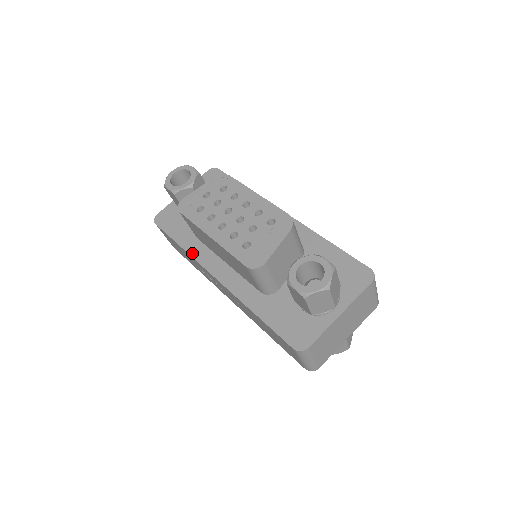
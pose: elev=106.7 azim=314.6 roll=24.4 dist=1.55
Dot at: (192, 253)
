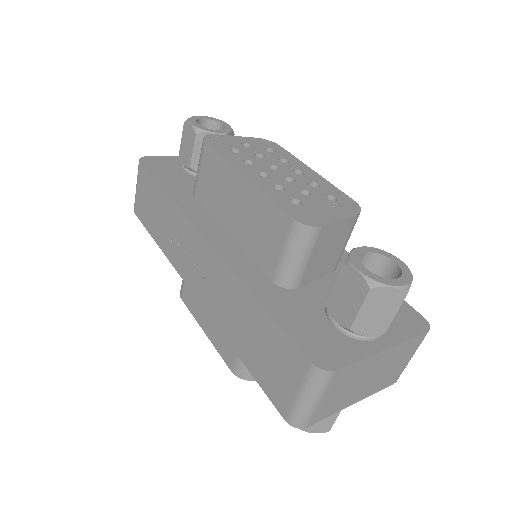
Dot at: (182, 205)
